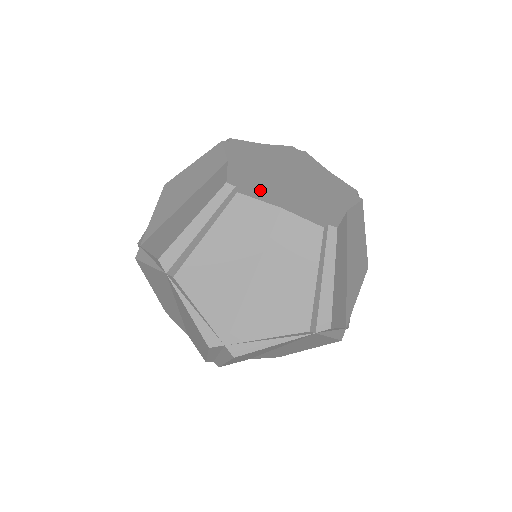
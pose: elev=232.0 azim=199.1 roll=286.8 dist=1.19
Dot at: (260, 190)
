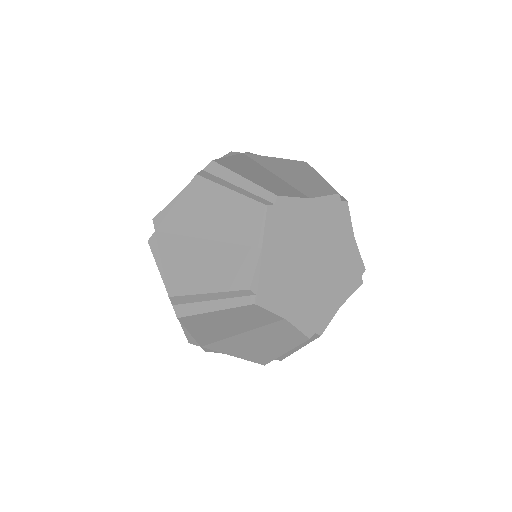
Dot at: (322, 312)
